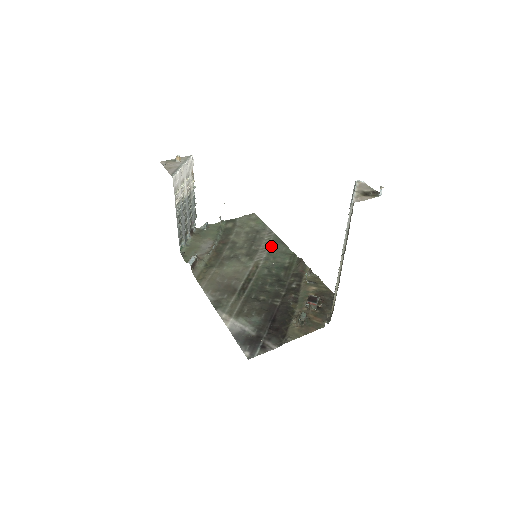
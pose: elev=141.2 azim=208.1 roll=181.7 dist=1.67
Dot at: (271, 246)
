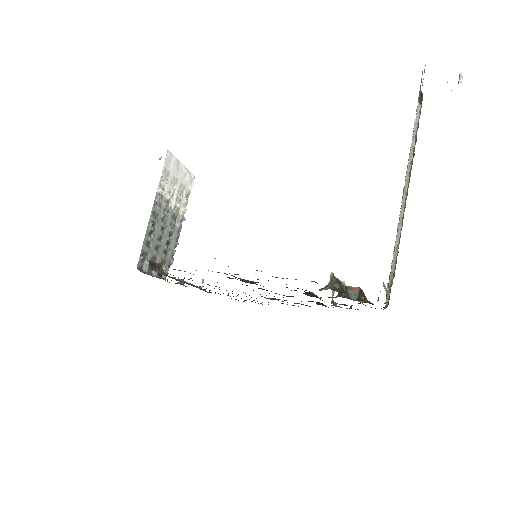
Dot at: occluded
